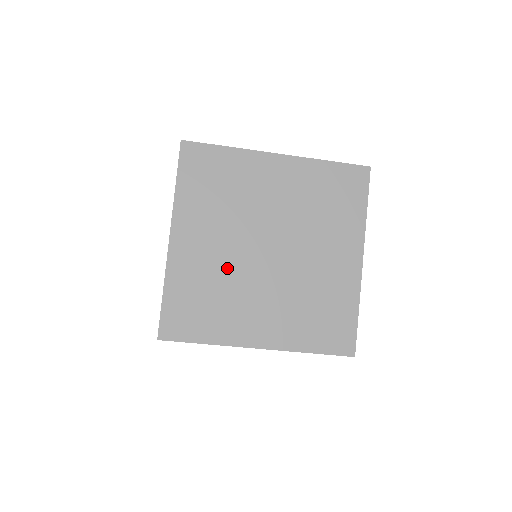
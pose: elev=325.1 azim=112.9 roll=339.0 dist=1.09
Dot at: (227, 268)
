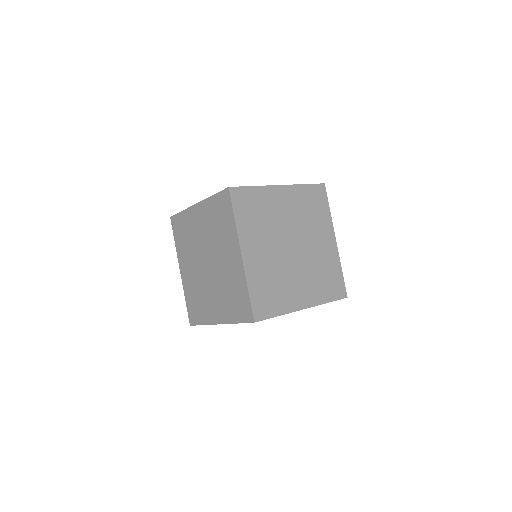
Dot at: (276, 265)
